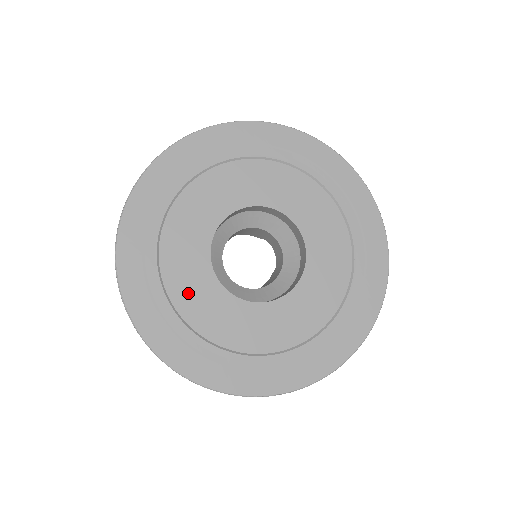
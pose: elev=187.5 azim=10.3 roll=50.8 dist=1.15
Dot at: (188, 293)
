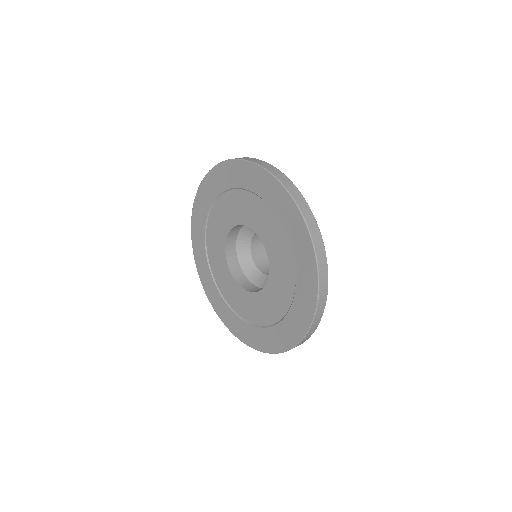
Dot at: (235, 300)
